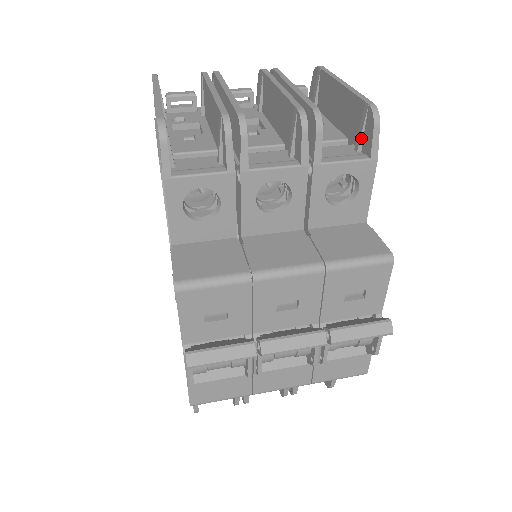
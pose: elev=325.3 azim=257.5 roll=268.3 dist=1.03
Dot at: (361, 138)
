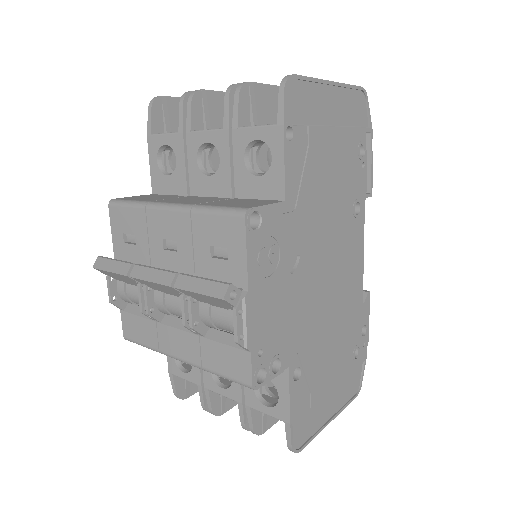
Dot at: (288, 111)
